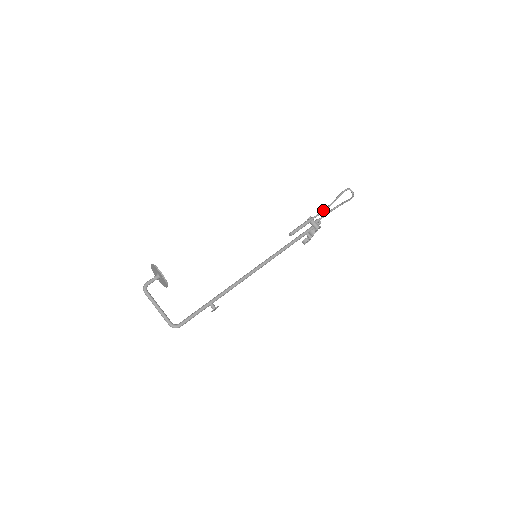
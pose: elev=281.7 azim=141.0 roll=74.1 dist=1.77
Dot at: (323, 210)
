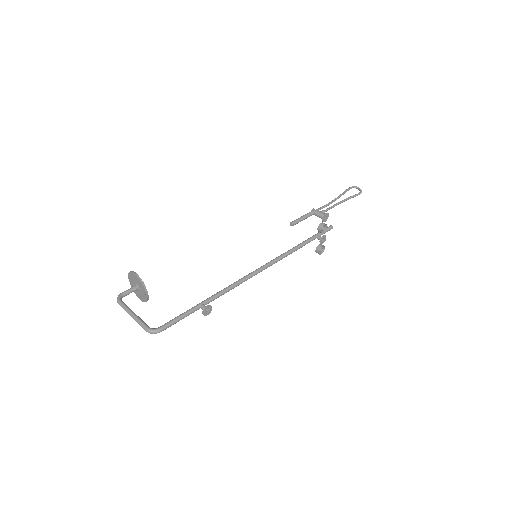
Dot at: (328, 203)
